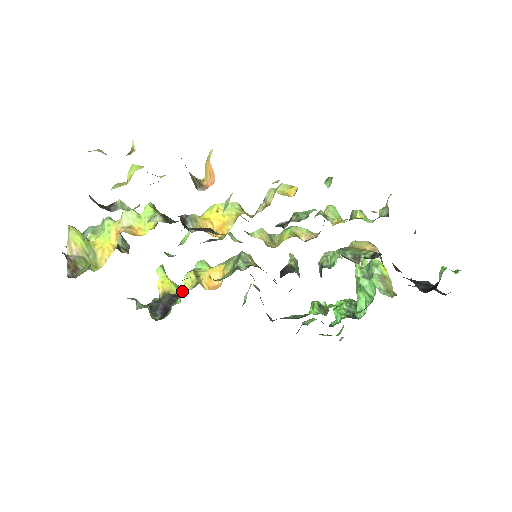
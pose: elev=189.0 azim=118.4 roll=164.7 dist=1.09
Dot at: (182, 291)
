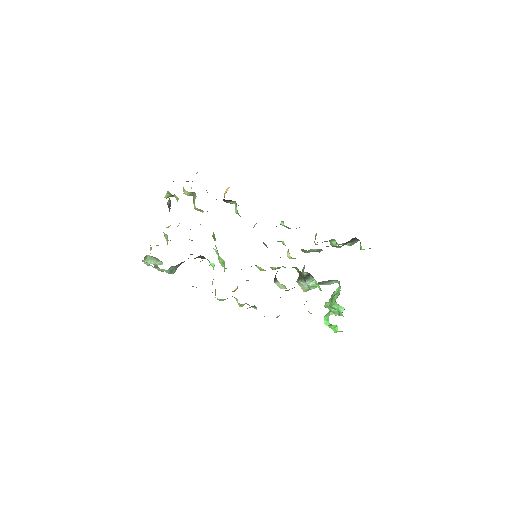
Dot at: occluded
